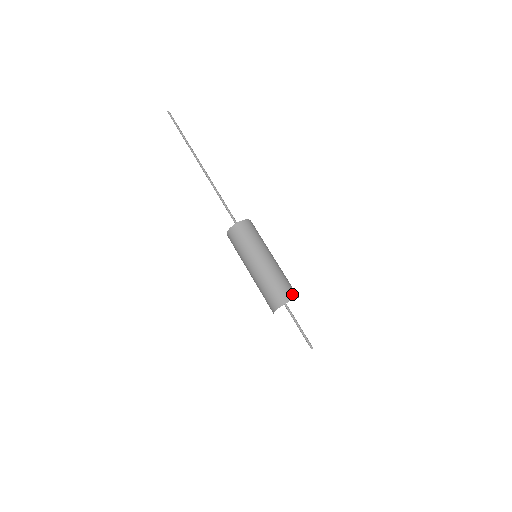
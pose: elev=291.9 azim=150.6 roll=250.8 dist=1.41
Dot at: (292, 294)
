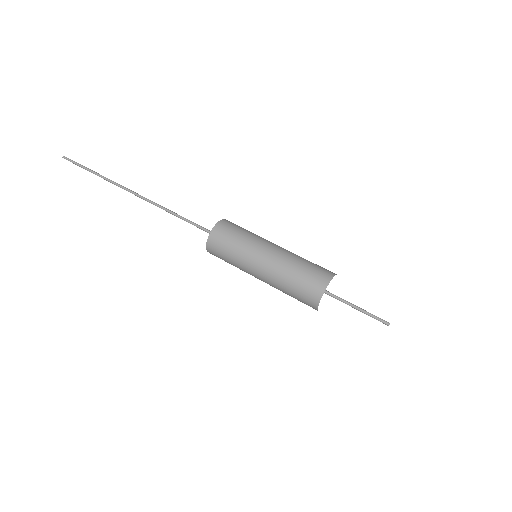
Dot at: (329, 271)
